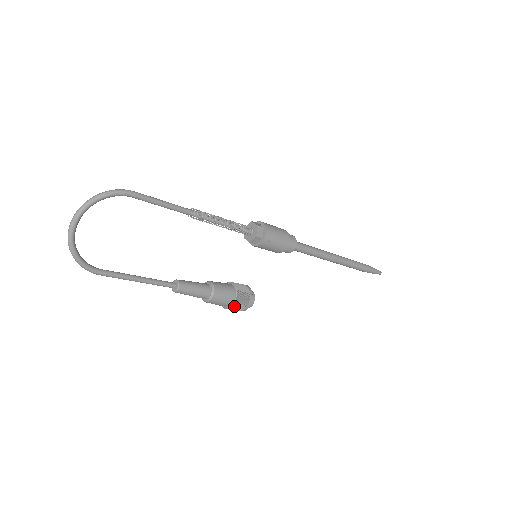
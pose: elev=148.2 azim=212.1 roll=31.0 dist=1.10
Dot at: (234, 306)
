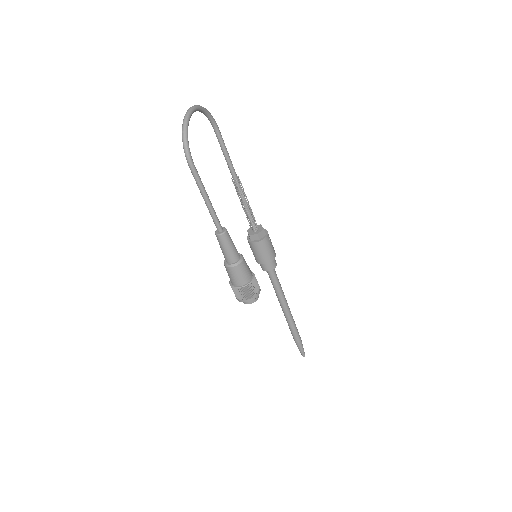
Dot at: (252, 283)
